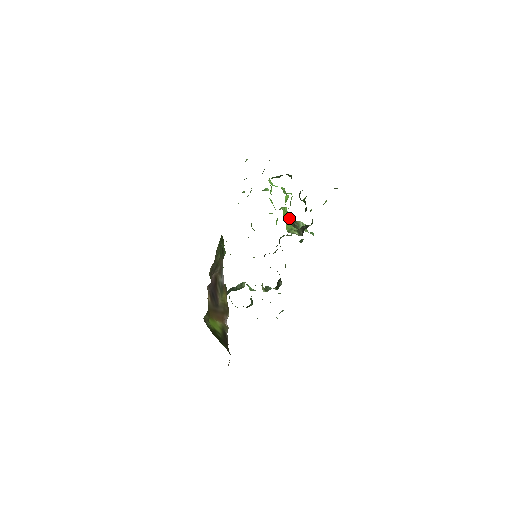
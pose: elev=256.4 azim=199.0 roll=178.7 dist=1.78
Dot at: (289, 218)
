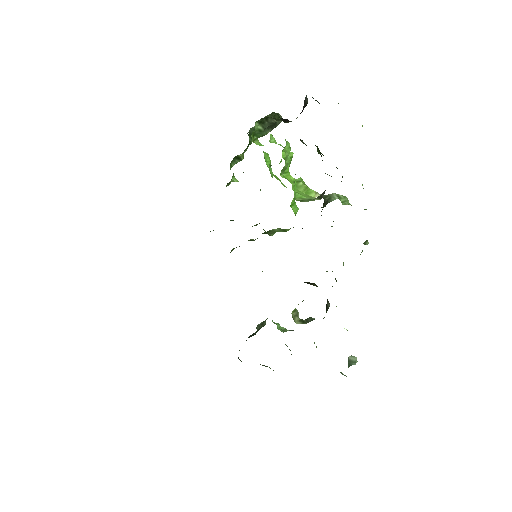
Dot at: (307, 189)
